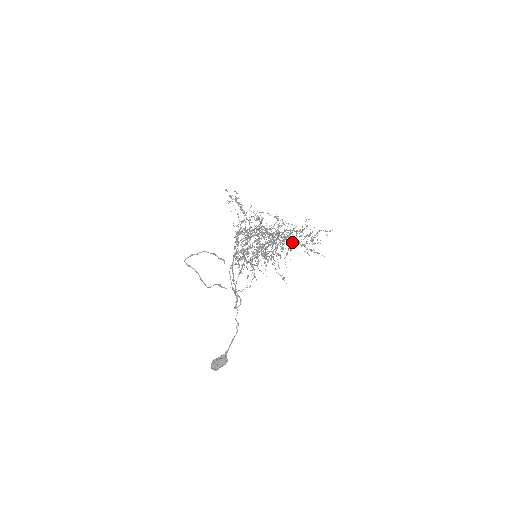
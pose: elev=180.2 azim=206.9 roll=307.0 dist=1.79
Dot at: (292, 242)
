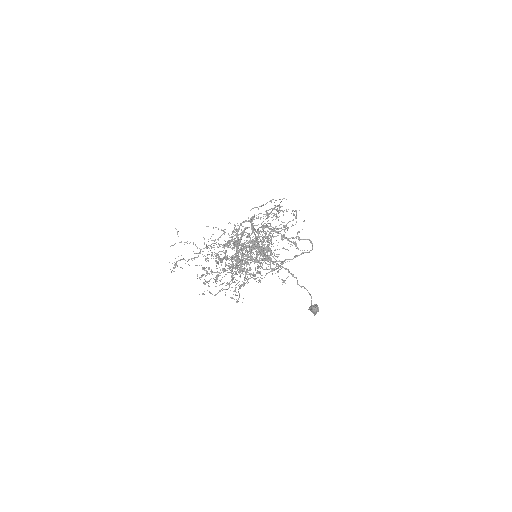
Dot at: (231, 298)
